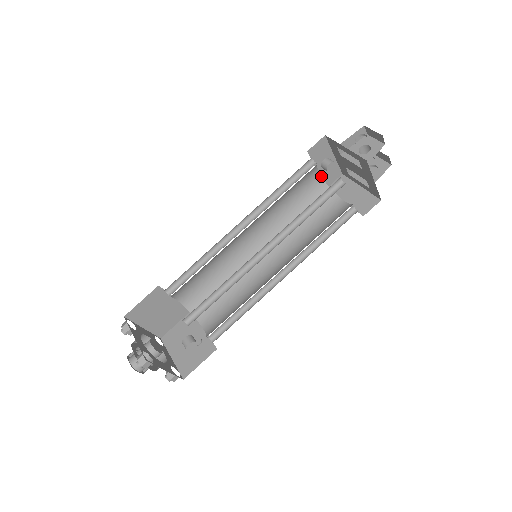
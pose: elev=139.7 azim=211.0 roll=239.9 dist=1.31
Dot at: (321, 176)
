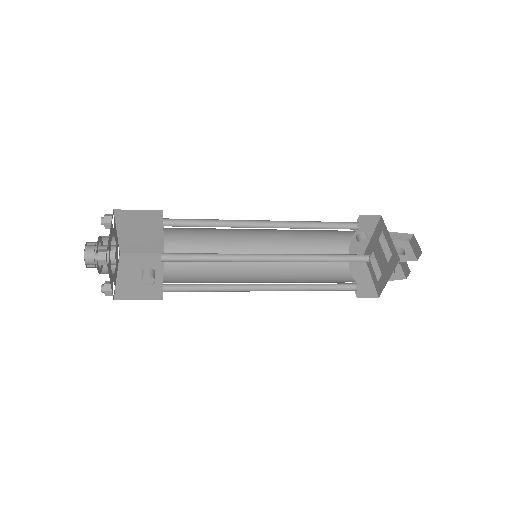
Dot at: occluded
